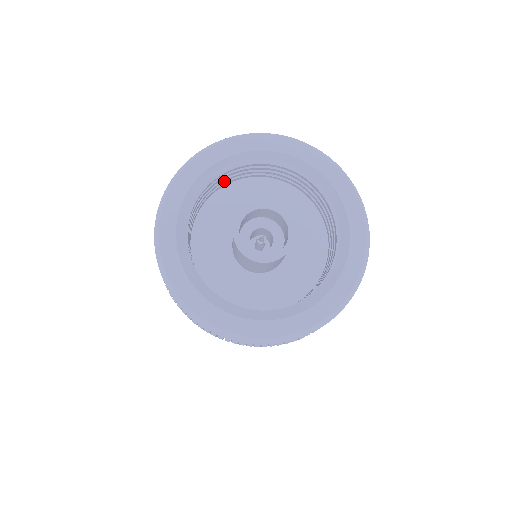
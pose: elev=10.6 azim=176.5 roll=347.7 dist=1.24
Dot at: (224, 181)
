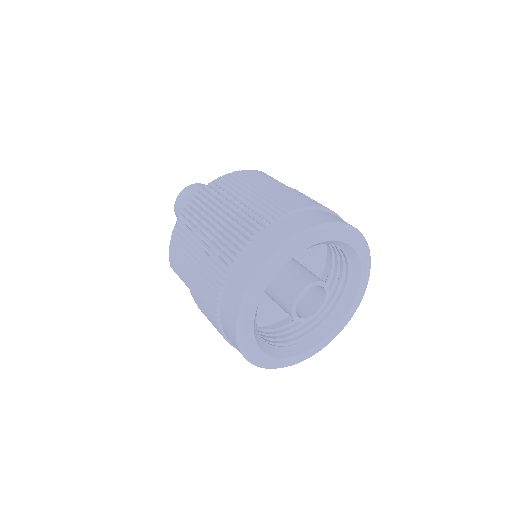
Dot at: occluded
